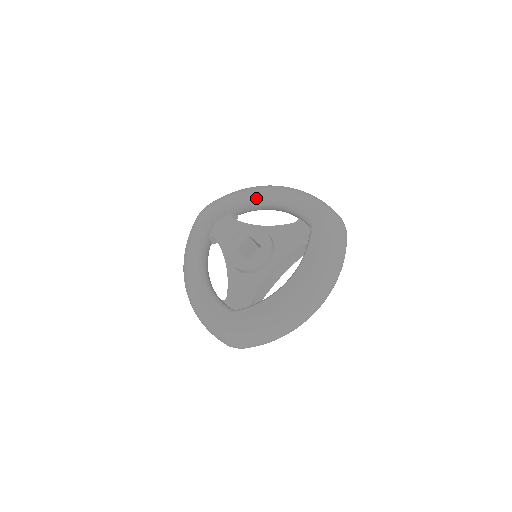
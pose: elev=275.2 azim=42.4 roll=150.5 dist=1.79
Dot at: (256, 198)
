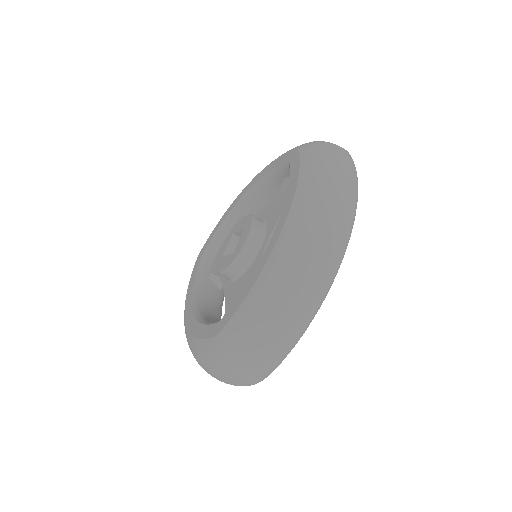
Dot at: (238, 200)
